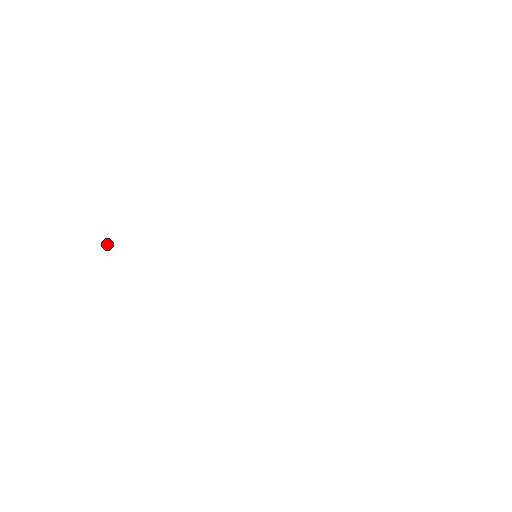
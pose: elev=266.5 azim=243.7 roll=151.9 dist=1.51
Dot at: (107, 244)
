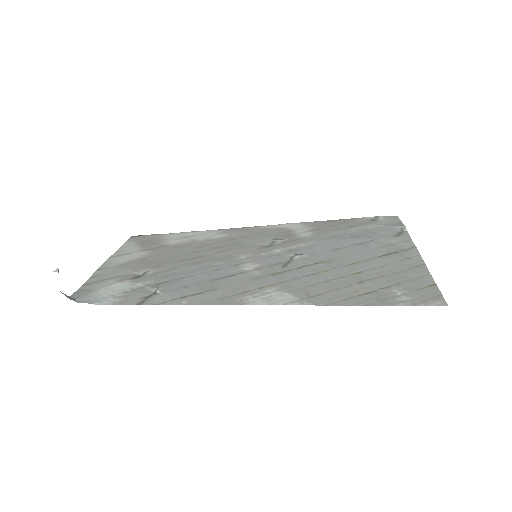
Dot at: occluded
